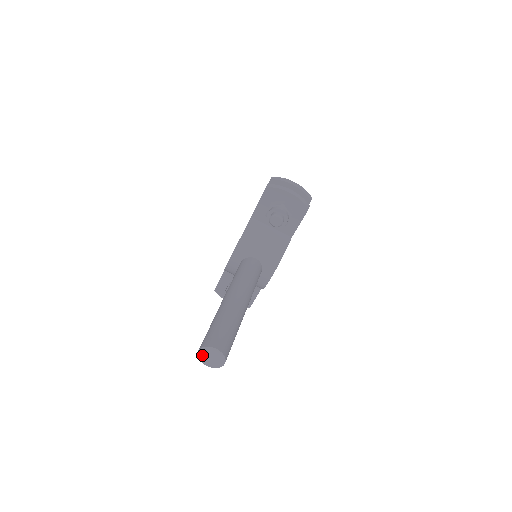
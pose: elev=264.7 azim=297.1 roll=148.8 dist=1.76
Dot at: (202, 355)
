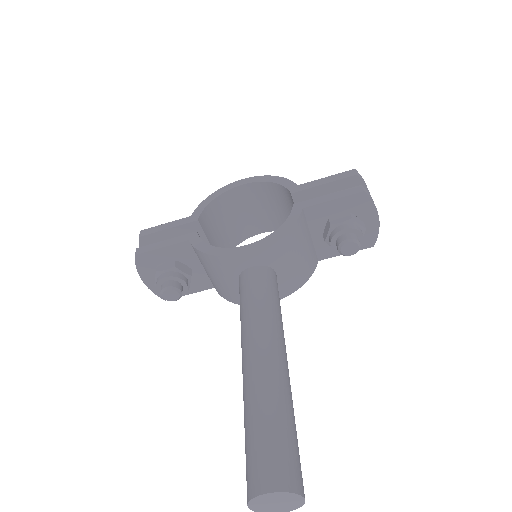
Dot at: (265, 498)
